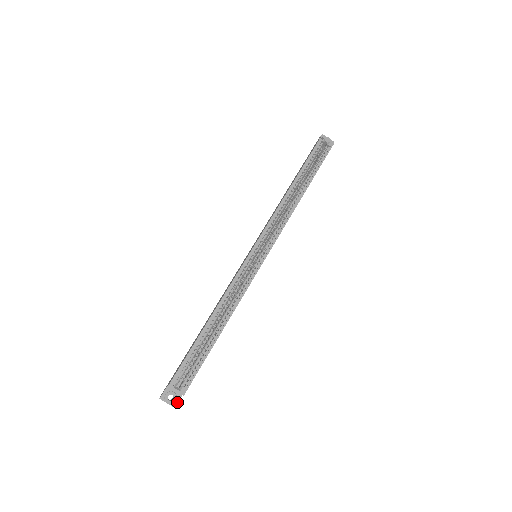
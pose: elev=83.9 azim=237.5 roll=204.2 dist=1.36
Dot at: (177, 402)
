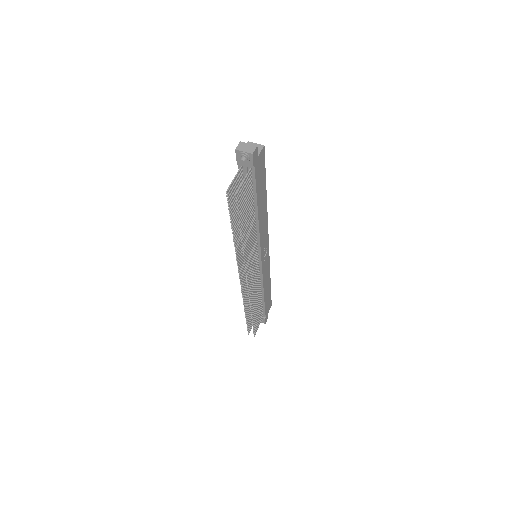
Dot at: (257, 150)
